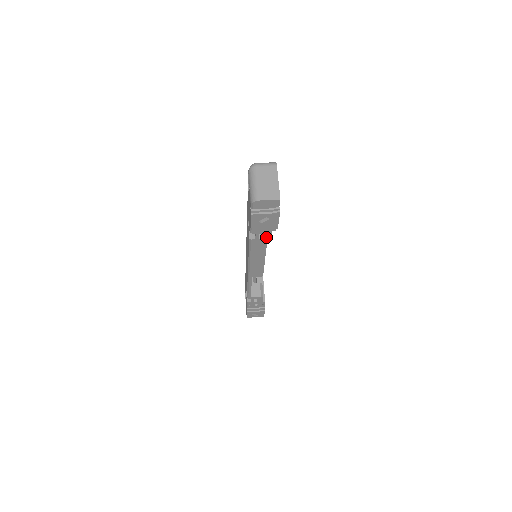
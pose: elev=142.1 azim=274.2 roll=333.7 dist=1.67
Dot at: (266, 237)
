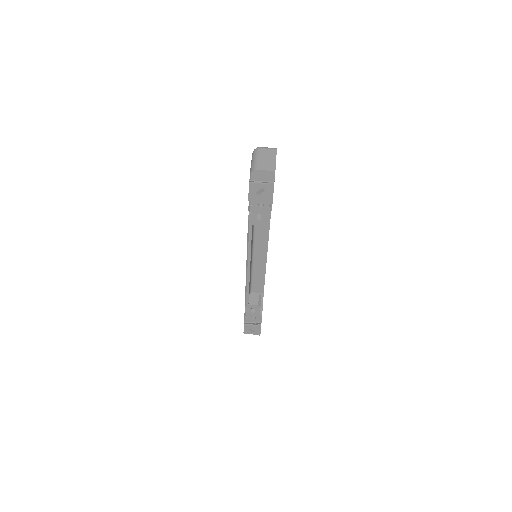
Dot at: (263, 219)
